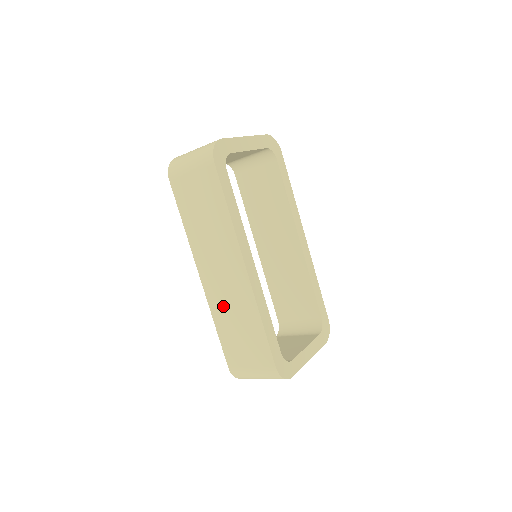
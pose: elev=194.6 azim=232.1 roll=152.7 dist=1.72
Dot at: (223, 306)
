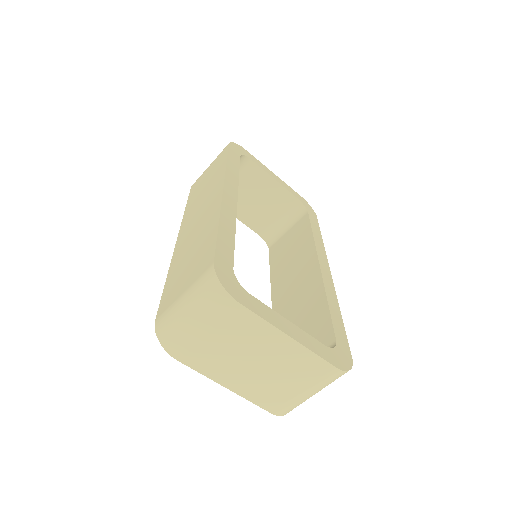
Dot at: (185, 246)
